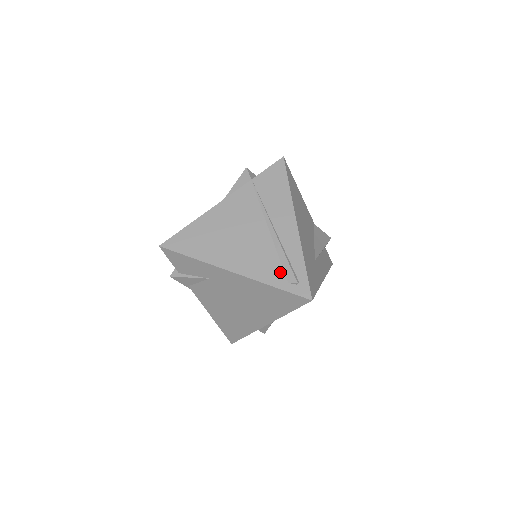
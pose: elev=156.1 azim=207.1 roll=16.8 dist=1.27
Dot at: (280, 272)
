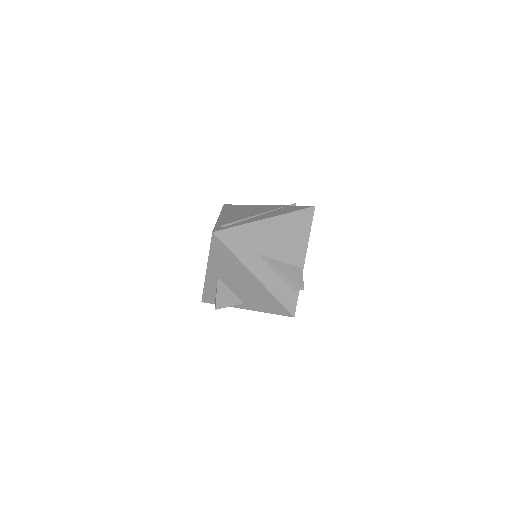
Dot at: (227, 223)
